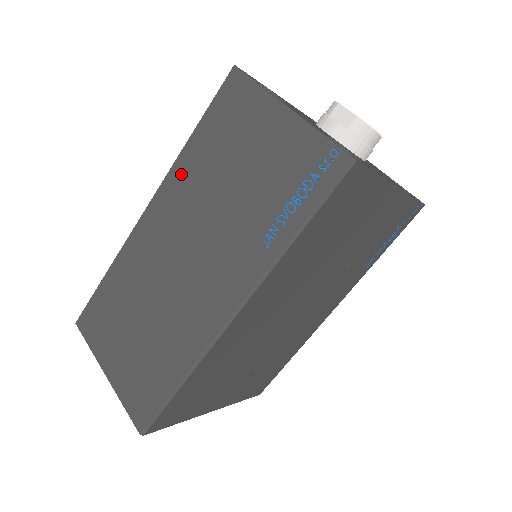
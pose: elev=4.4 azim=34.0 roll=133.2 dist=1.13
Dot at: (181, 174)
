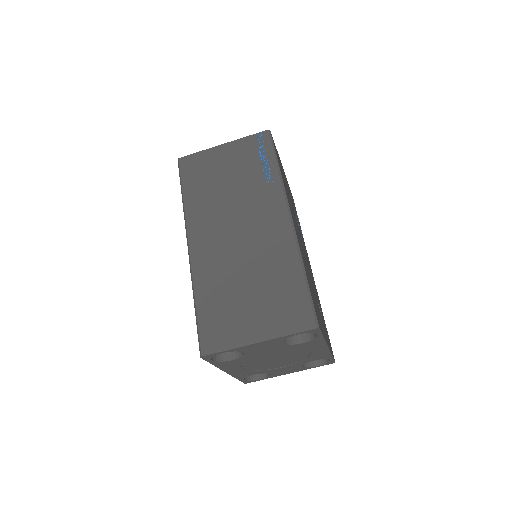
Dot at: (195, 211)
